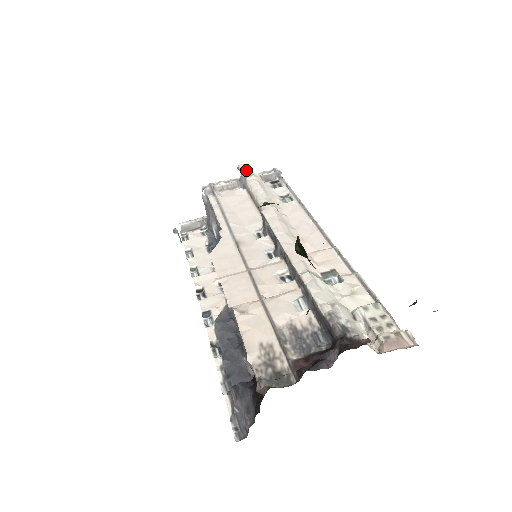
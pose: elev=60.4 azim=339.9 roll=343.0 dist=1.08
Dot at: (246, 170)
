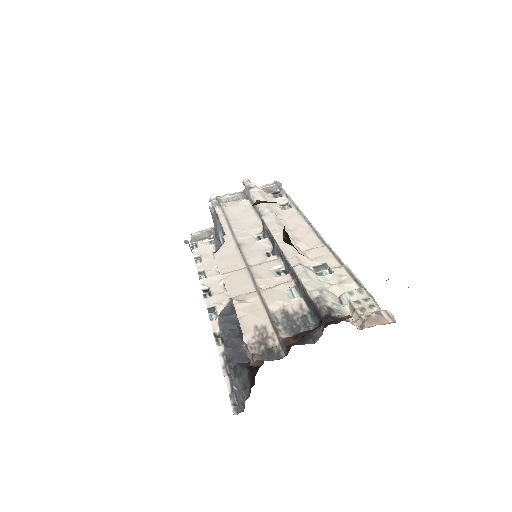
Dot at: occluded
